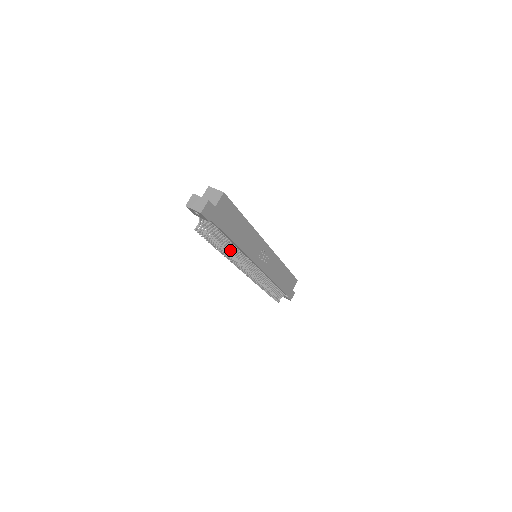
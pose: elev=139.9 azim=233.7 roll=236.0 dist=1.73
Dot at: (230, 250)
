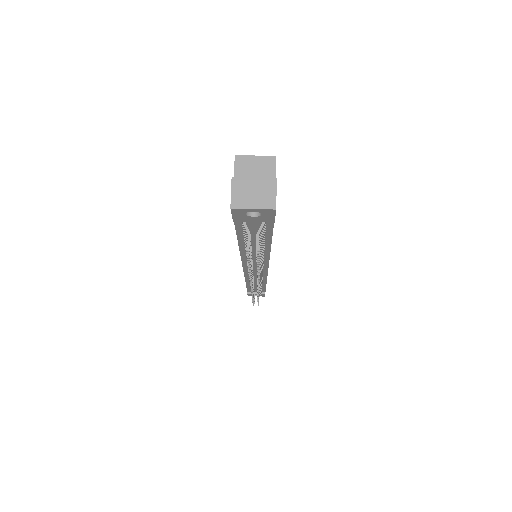
Dot at: occluded
